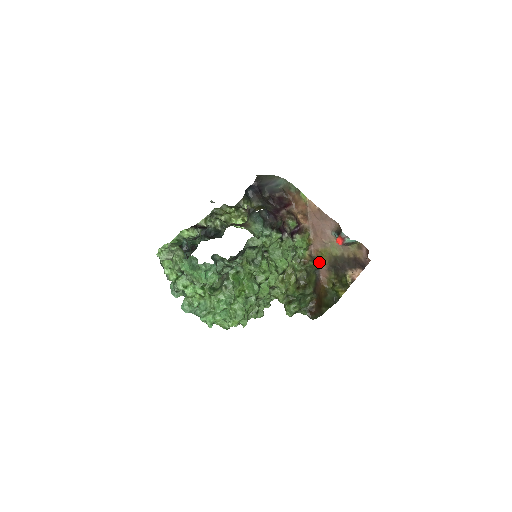
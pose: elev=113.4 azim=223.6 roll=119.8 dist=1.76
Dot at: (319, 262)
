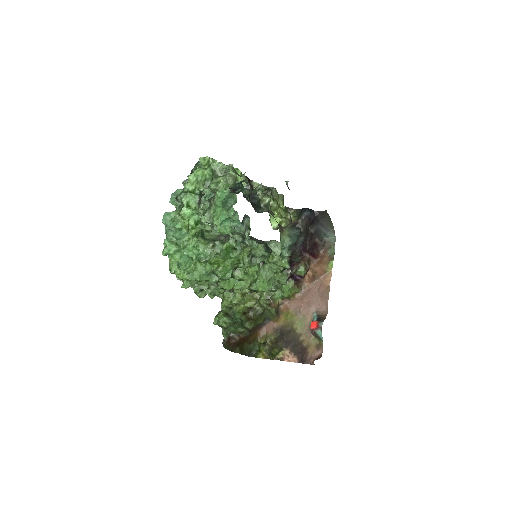
Dot at: (278, 317)
